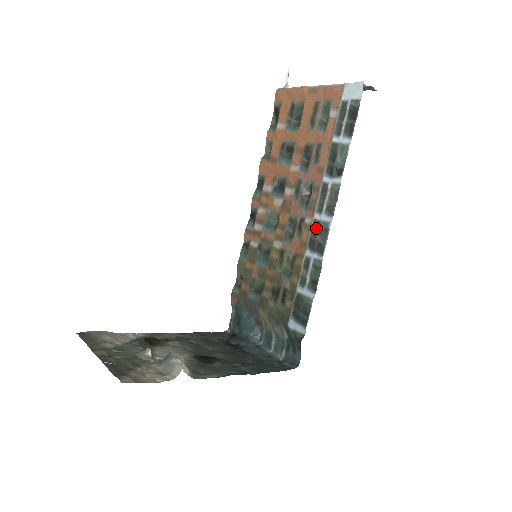
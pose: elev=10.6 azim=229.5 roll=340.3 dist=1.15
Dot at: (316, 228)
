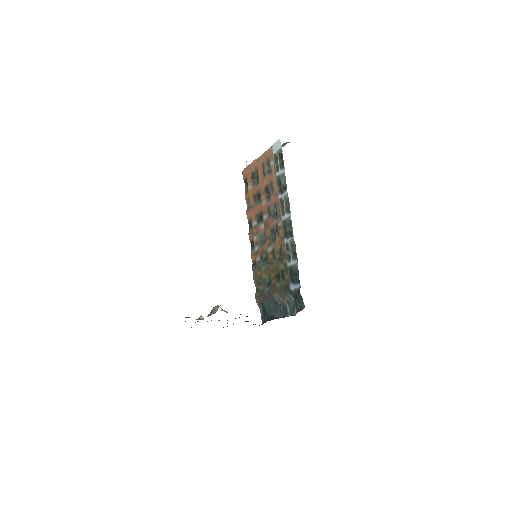
Dot at: (285, 224)
